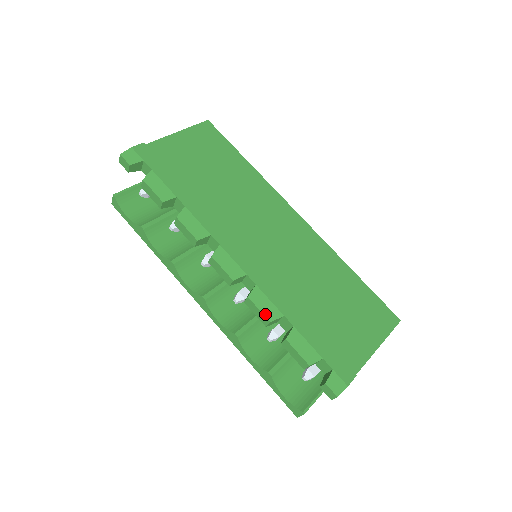
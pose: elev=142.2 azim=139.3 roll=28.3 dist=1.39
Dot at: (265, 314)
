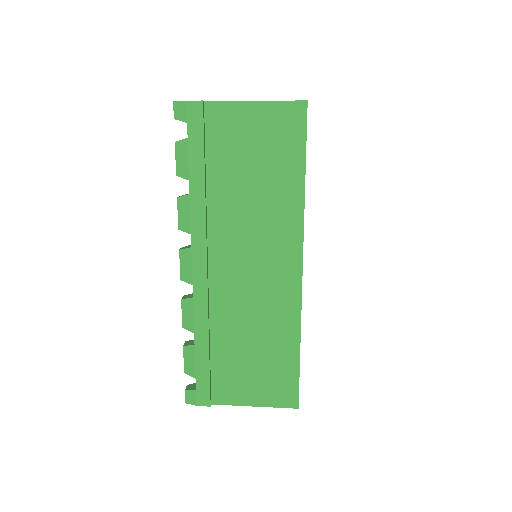
Dot at: (183, 320)
